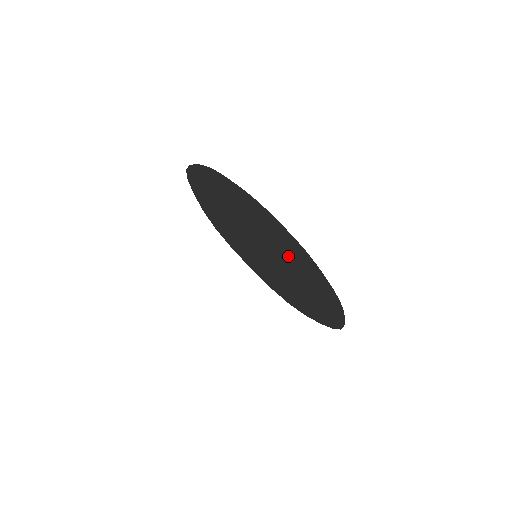
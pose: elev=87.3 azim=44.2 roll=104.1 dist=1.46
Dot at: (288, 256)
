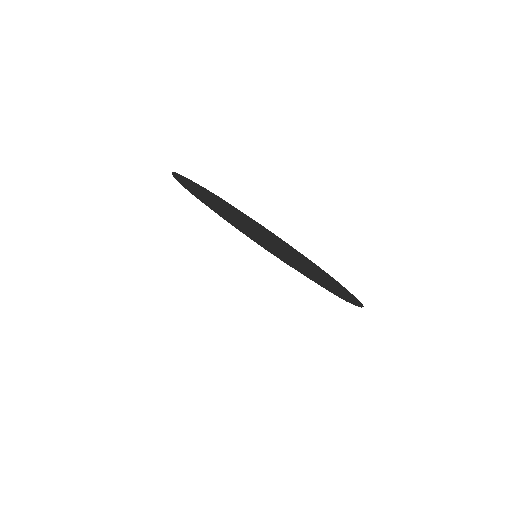
Dot at: occluded
